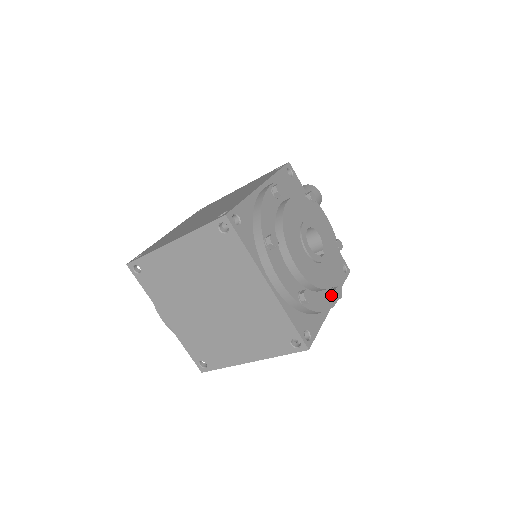
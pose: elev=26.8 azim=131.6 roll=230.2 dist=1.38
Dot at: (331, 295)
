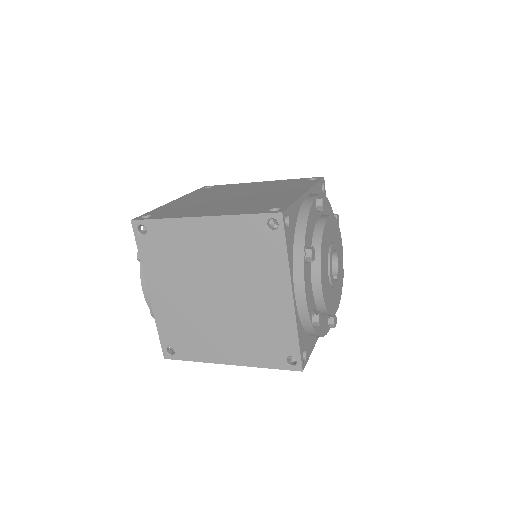
Dot at: (328, 321)
